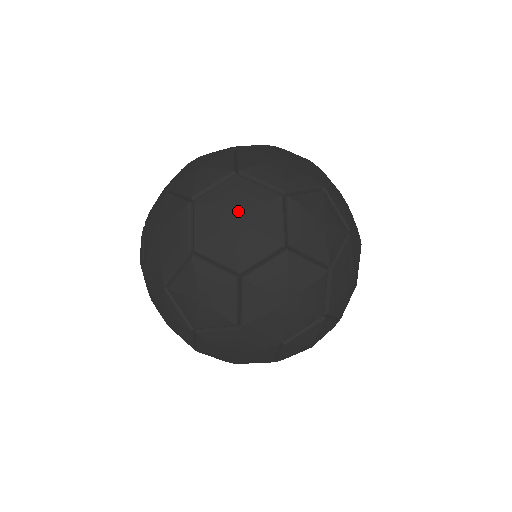
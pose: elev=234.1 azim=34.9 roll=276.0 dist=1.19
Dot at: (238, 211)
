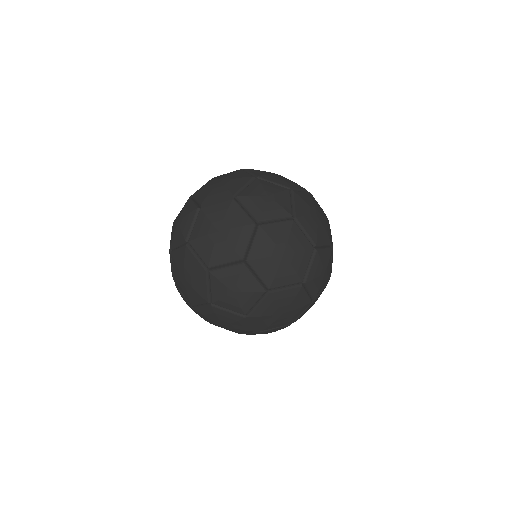
Dot at: (286, 248)
